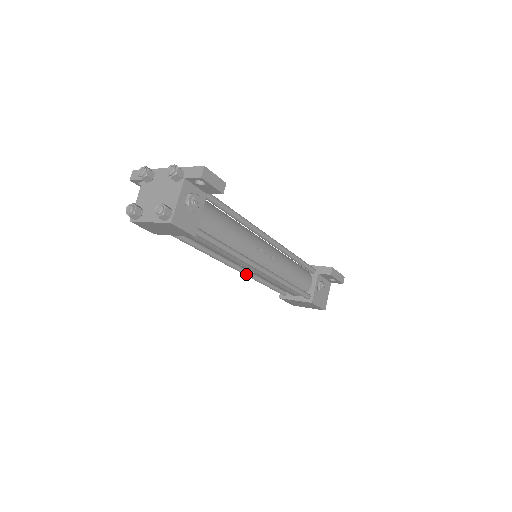
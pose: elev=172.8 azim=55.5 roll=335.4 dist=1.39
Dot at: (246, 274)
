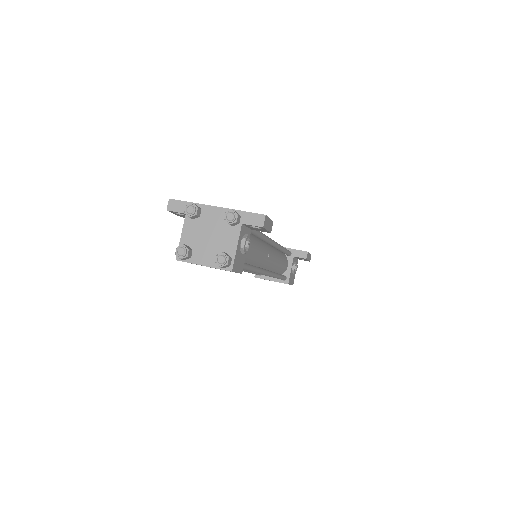
Dot at: occluded
